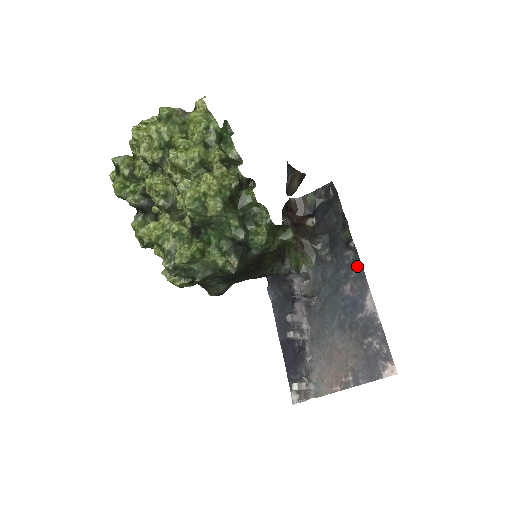
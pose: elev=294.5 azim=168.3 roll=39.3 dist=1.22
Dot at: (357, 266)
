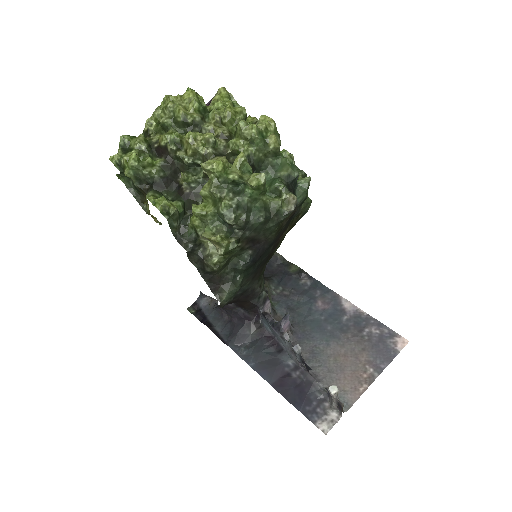
Dot at: (318, 286)
